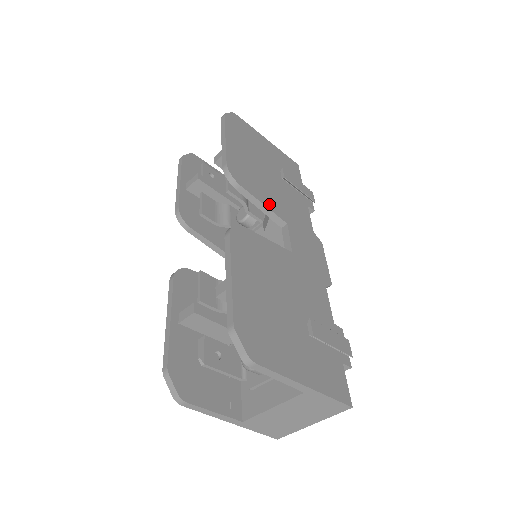
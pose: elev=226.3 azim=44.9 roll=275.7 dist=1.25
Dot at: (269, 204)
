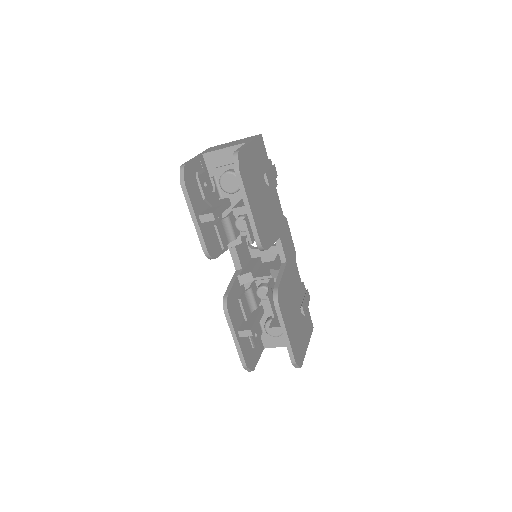
Dot at: (274, 236)
